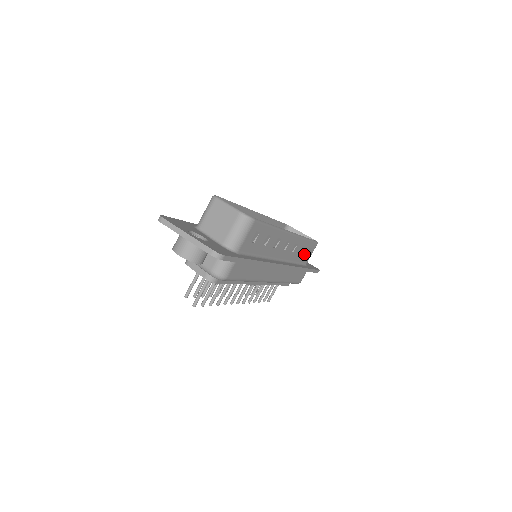
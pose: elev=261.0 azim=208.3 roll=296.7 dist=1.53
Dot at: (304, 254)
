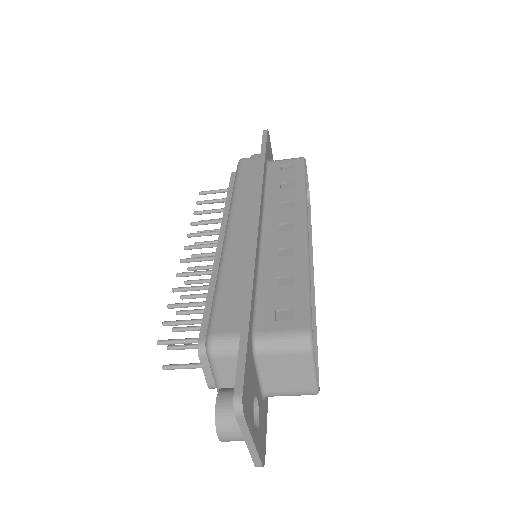
Dot at: occluded
